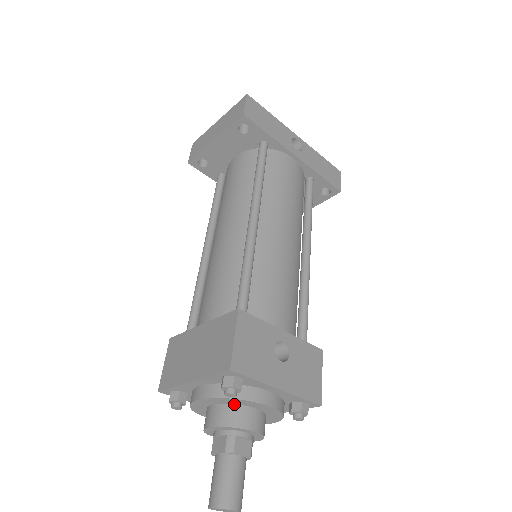
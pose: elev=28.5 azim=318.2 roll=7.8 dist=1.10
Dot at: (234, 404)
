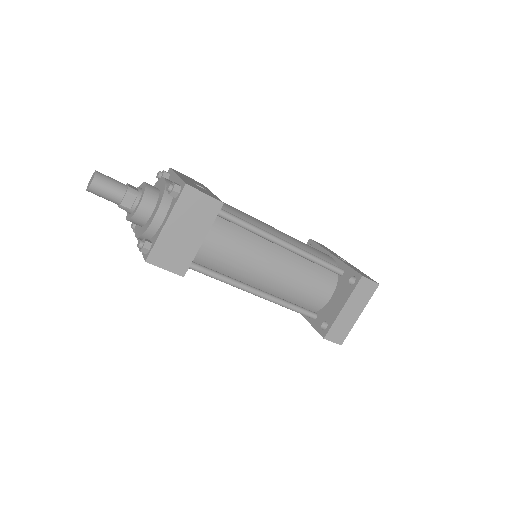
Dot at: occluded
